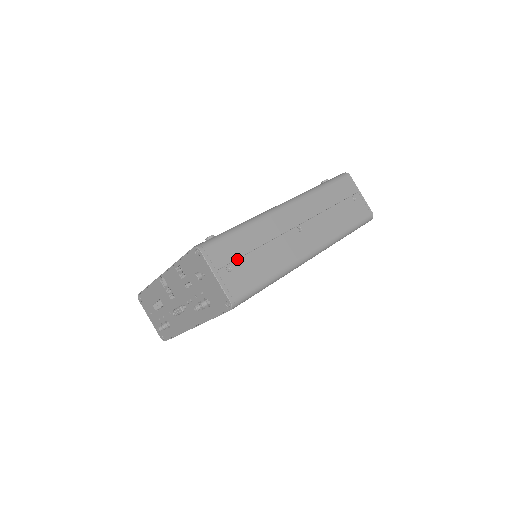
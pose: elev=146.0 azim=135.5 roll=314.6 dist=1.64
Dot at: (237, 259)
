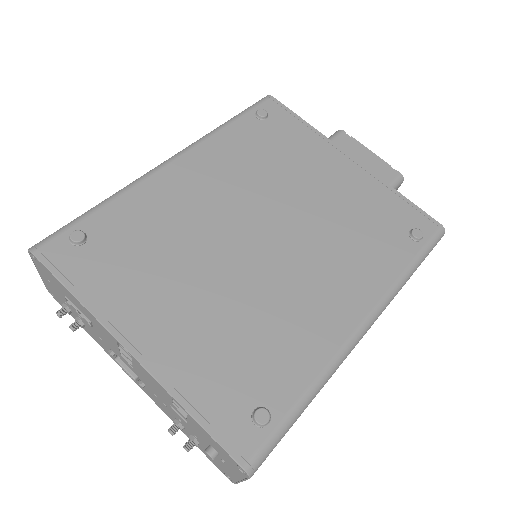
Dot at: occluded
